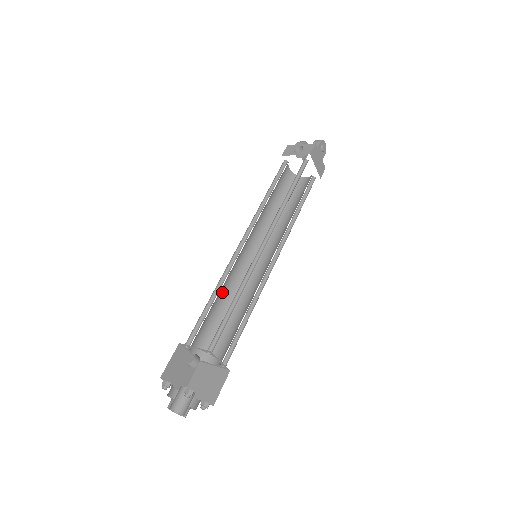
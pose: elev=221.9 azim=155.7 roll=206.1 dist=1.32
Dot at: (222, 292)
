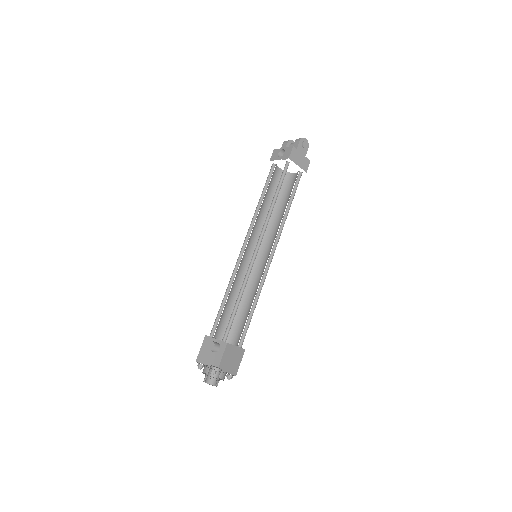
Dot at: (234, 289)
